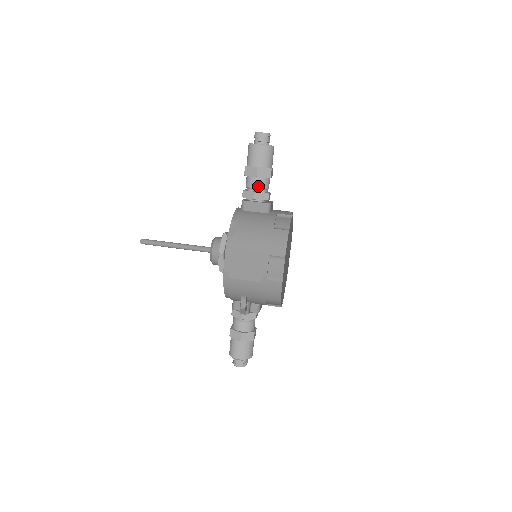
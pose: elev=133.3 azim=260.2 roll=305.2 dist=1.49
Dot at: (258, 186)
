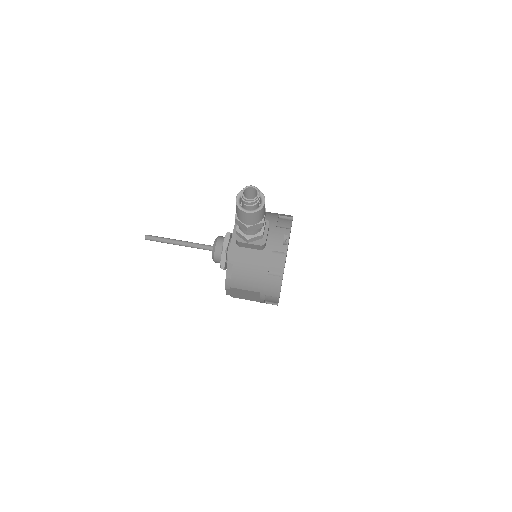
Dot at: (251, 233)
